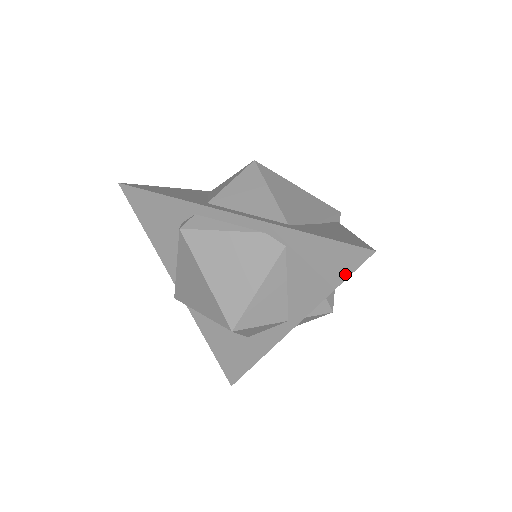
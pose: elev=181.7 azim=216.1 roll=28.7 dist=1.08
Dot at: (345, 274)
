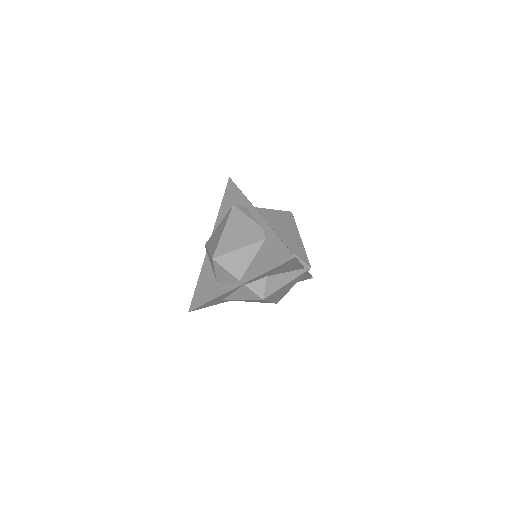
Dot at: (277, 264)
